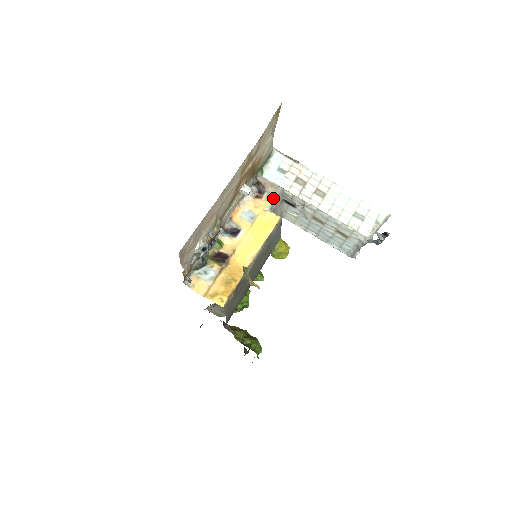
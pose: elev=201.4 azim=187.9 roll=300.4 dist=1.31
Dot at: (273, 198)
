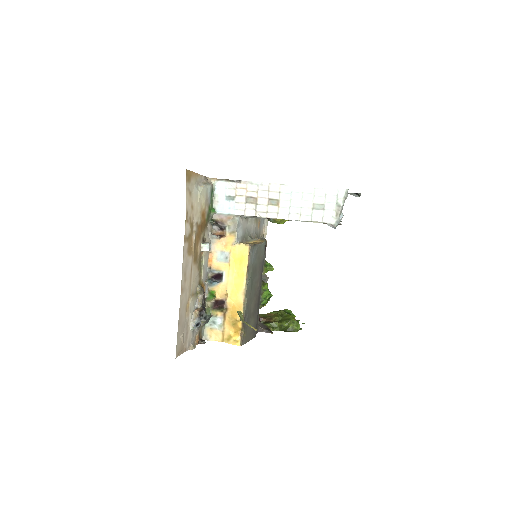
Dot at: (234, 231)
